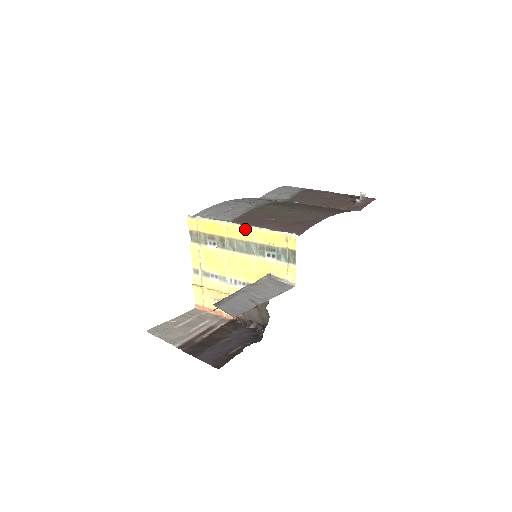
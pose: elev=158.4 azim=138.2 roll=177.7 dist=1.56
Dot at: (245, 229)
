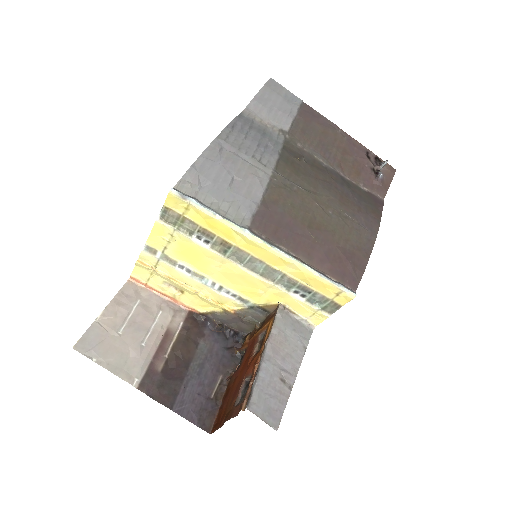
Dot at: (279, 257)
